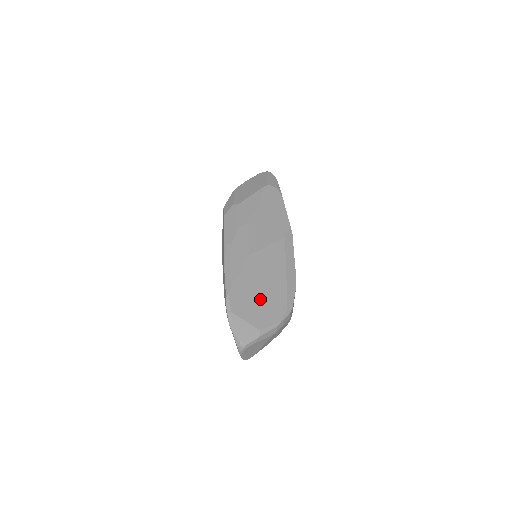
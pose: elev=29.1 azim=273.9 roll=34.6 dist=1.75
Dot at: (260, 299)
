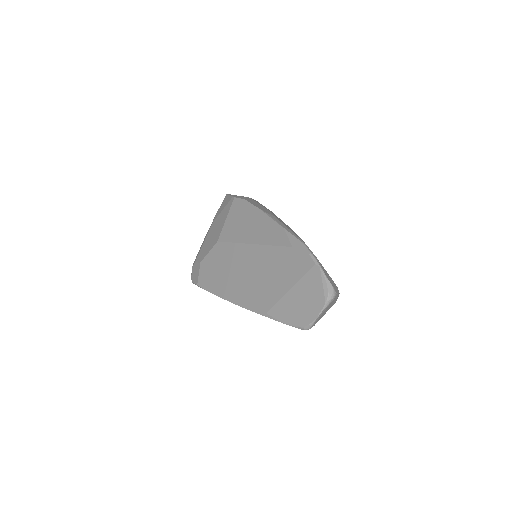
Dot at: occluded
